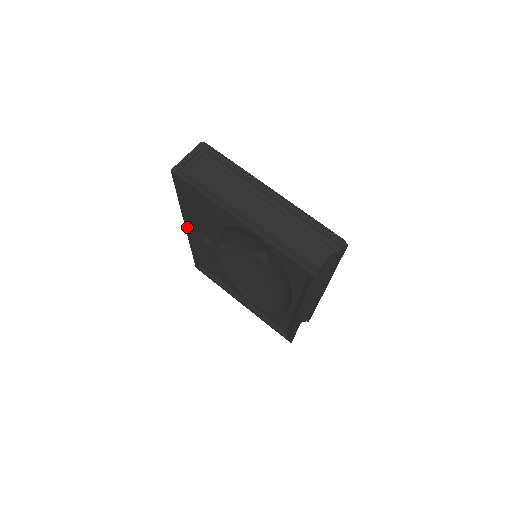
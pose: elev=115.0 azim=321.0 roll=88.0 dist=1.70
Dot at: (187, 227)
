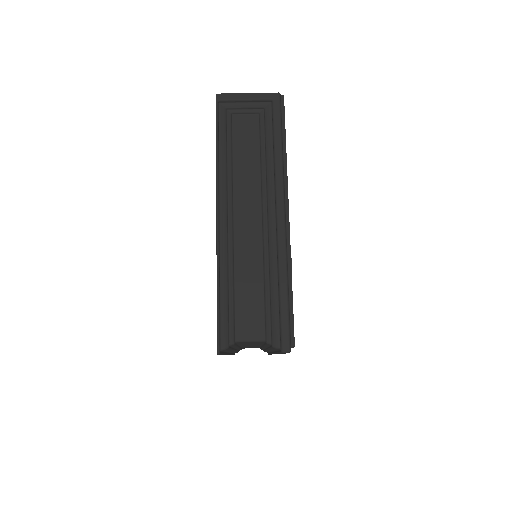
Dot at: occluded
